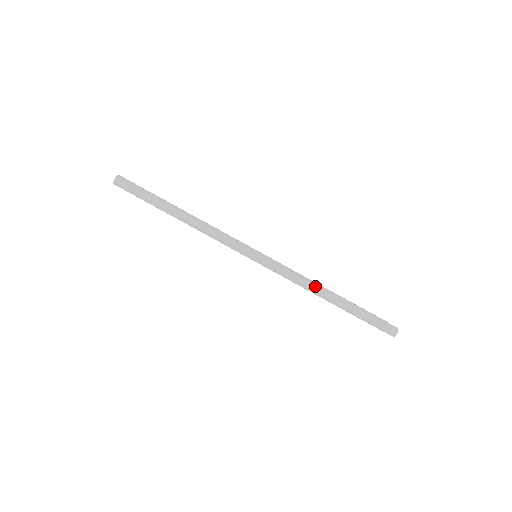
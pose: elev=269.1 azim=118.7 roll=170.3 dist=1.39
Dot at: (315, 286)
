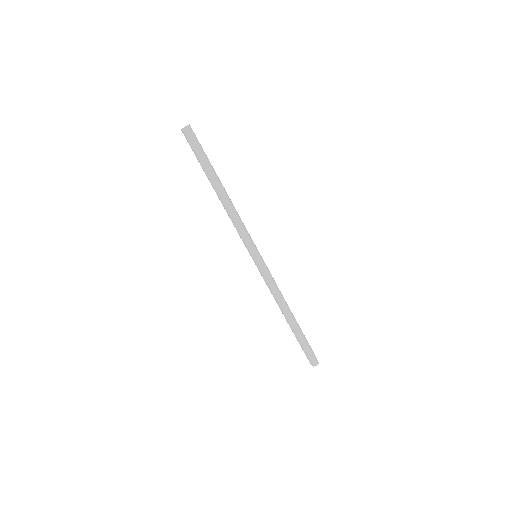
Dot at: (284, 303)
